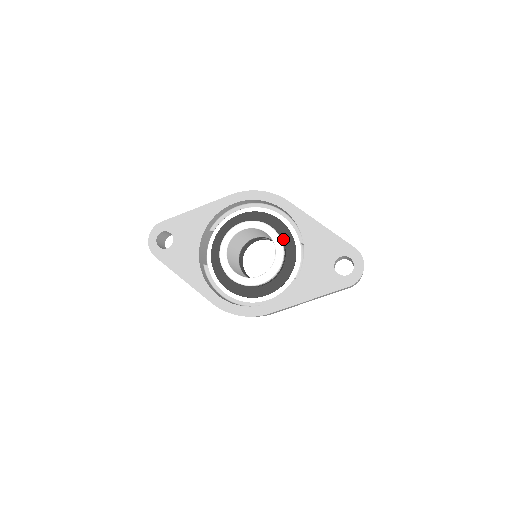
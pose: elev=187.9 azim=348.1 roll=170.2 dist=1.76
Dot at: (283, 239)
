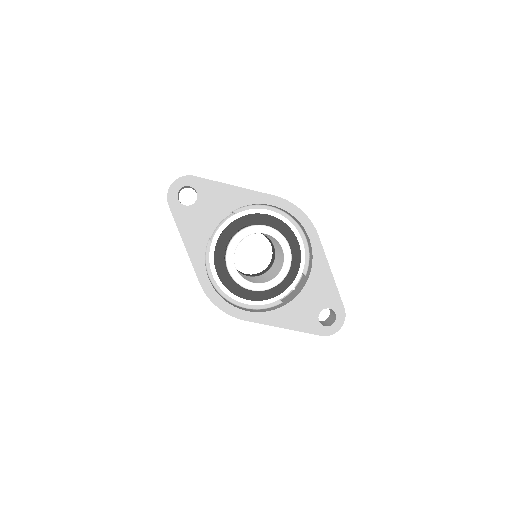
Dot at: (291, 261)
